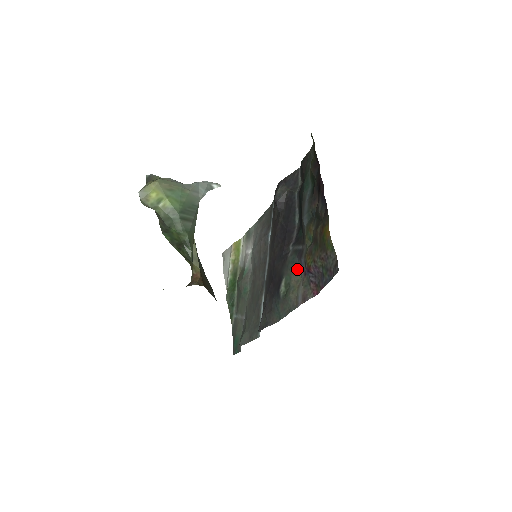
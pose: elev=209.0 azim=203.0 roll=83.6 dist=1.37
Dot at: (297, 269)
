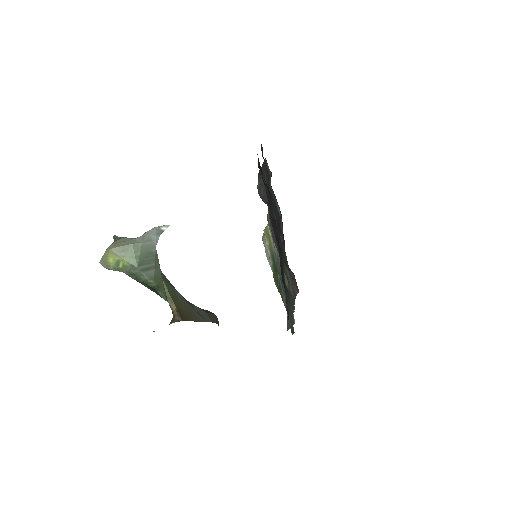
Dot at: occluded
